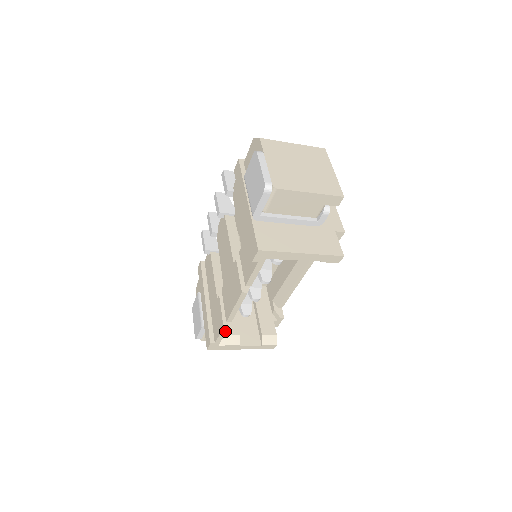
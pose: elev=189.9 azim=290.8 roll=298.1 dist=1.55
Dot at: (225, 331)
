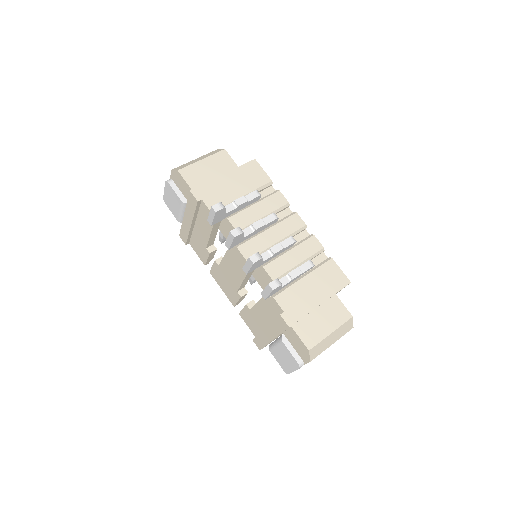
Dot at: occluded
